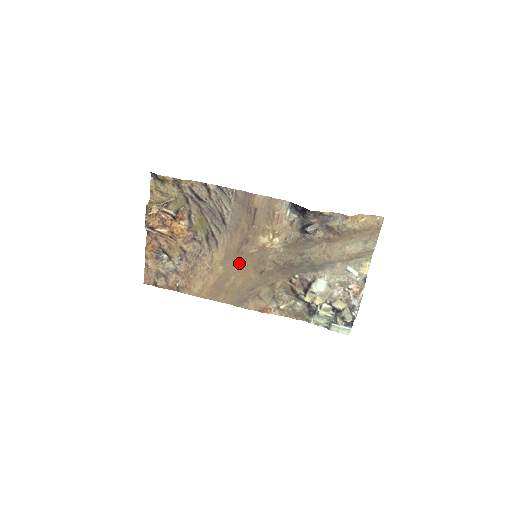
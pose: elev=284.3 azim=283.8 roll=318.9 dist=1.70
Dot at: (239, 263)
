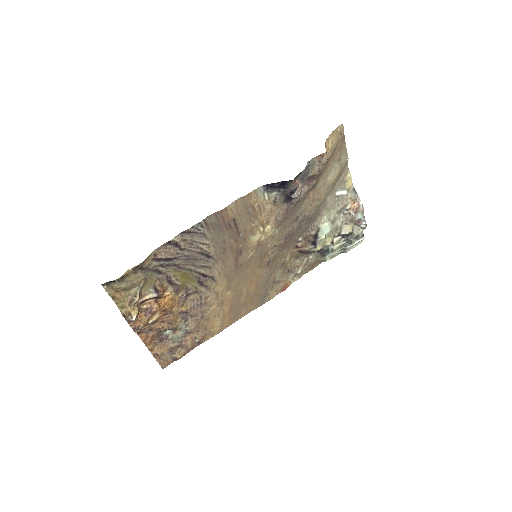
Dot at: (243, 275)
